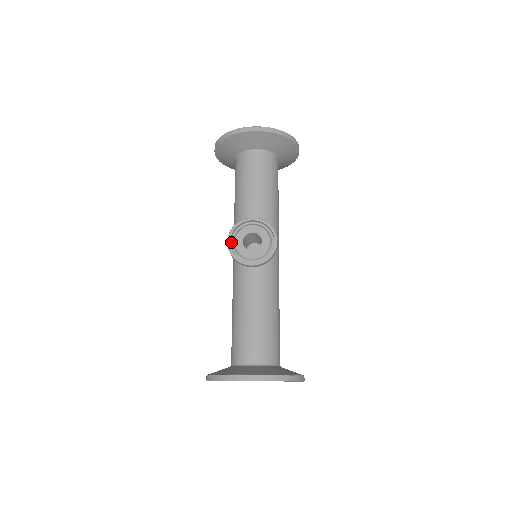
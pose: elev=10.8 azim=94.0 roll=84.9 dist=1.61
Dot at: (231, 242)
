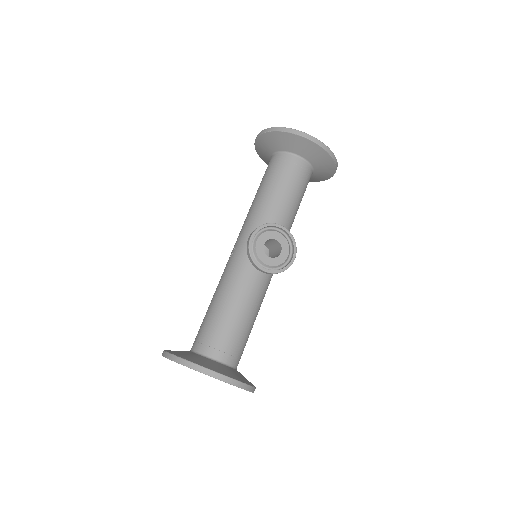
Dot at: (253, 239)
